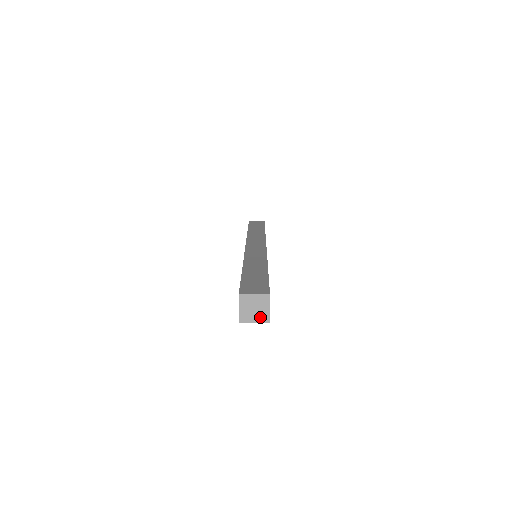
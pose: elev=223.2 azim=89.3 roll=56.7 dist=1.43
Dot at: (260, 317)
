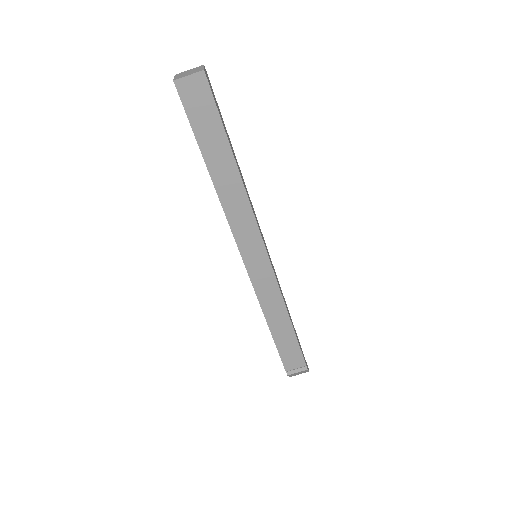
Dot at: (194, 72)
